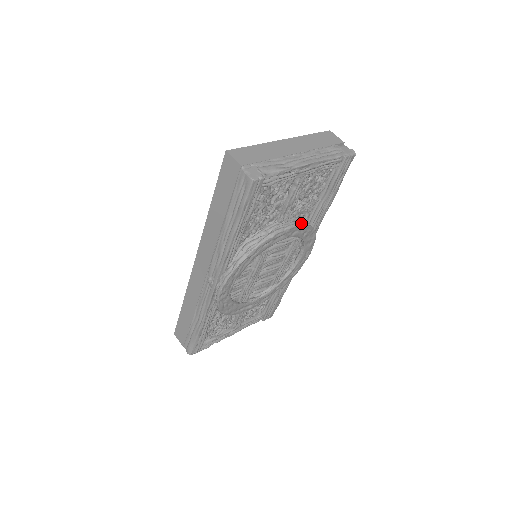
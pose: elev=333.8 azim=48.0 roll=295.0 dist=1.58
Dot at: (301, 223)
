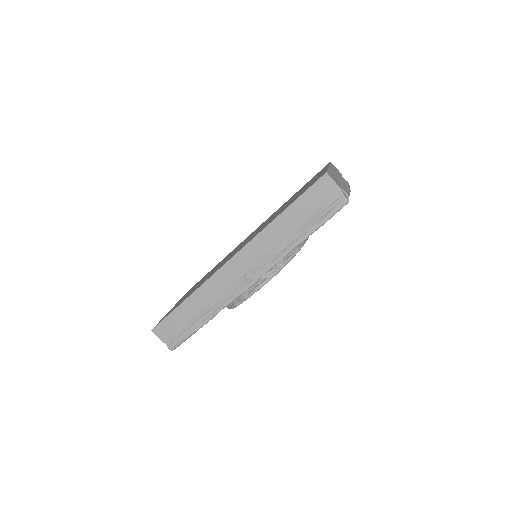
Dot at: occluded
